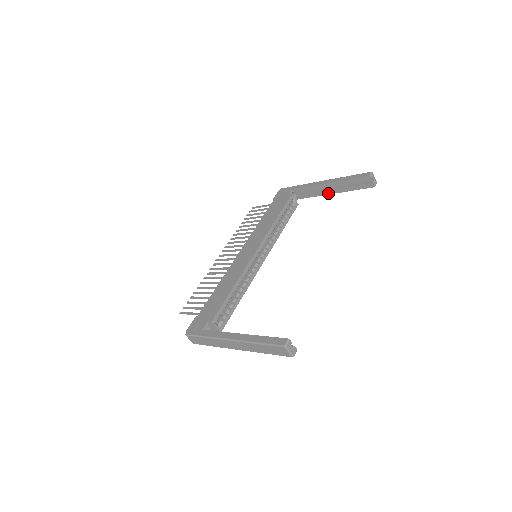
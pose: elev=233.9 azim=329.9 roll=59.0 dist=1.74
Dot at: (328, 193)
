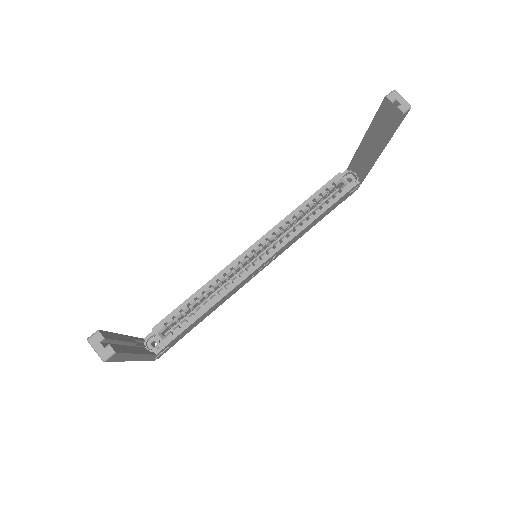
Dot at: (374, 156)
